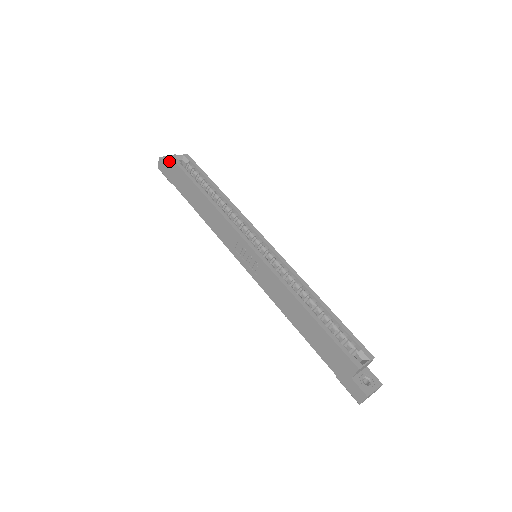
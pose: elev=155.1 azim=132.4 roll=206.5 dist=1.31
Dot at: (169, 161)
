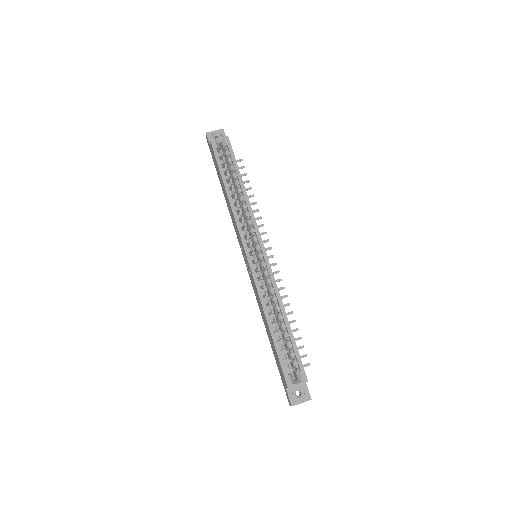
Dot at: (210, 142)
